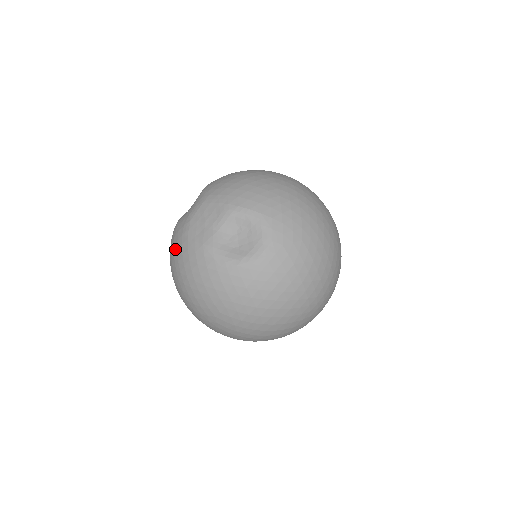
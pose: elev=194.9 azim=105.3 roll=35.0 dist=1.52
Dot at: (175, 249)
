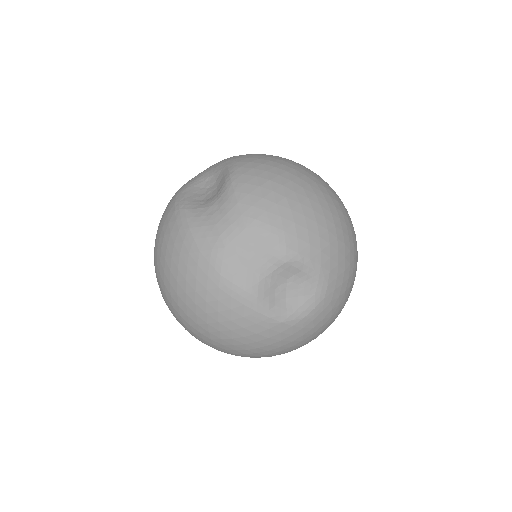
Dot at: (191, 272)
